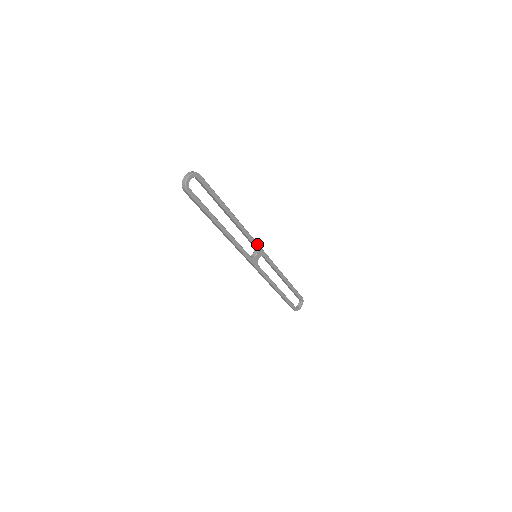
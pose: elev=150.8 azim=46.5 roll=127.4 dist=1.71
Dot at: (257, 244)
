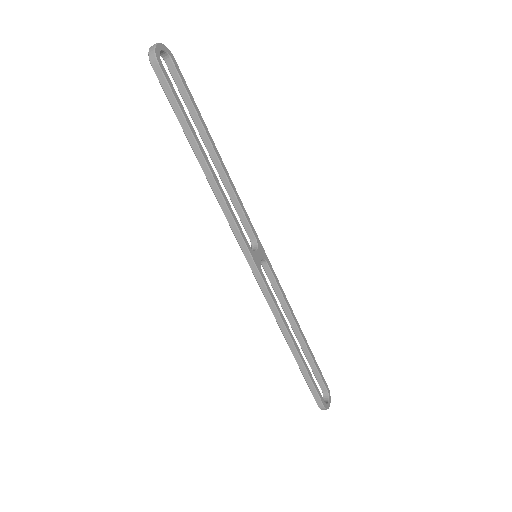
Dot at: (255, 233)
